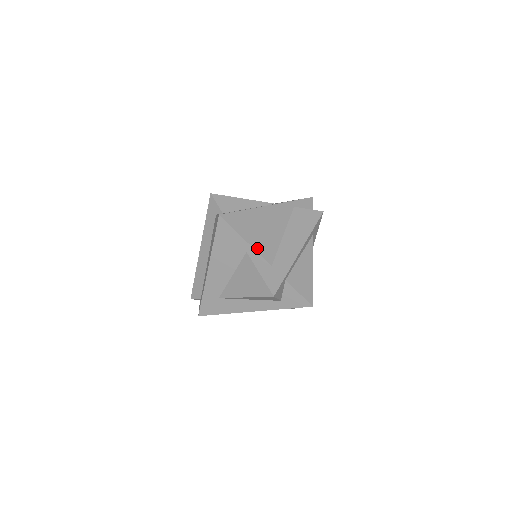
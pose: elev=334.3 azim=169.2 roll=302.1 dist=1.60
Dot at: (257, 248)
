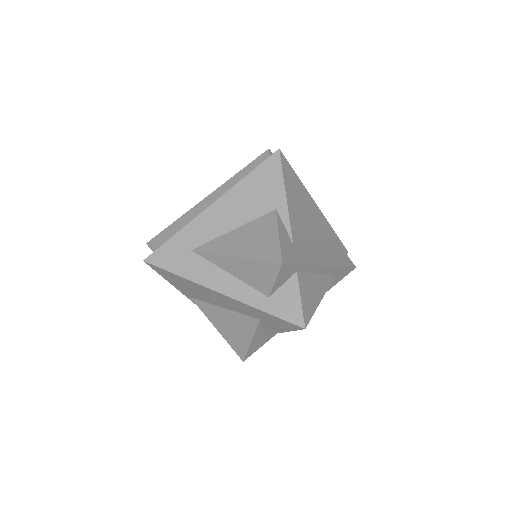
Dot at: (291, 214)
